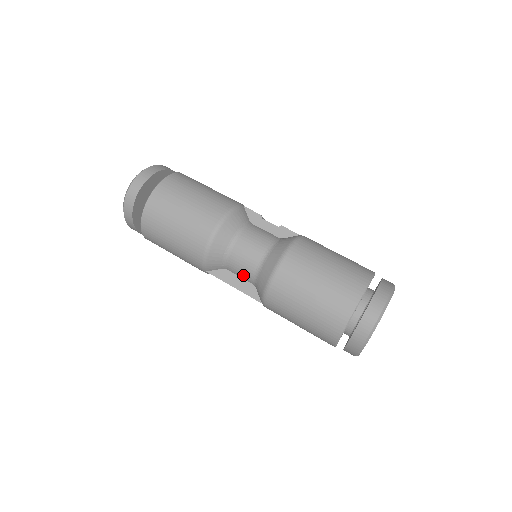
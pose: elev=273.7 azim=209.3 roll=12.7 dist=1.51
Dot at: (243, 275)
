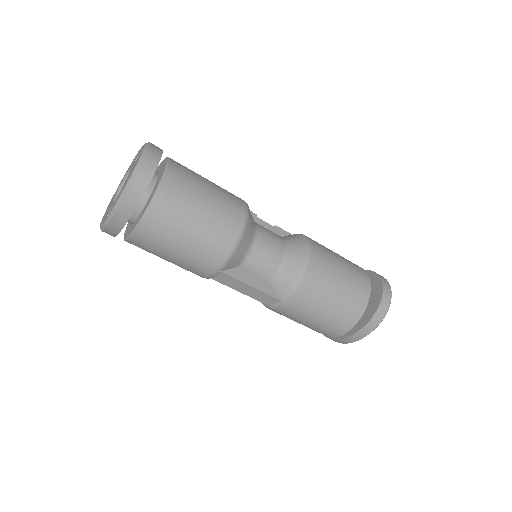
Dot at: (262, 272)
